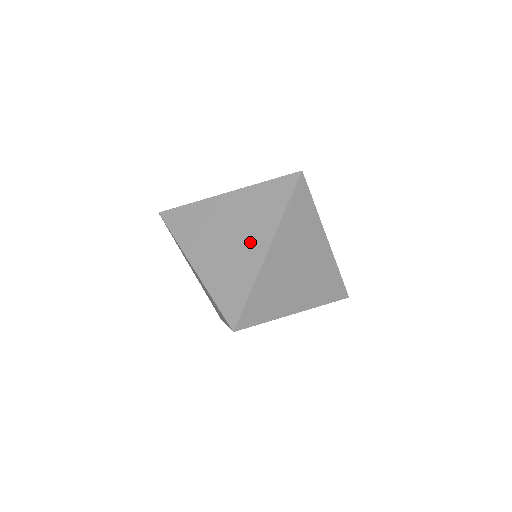
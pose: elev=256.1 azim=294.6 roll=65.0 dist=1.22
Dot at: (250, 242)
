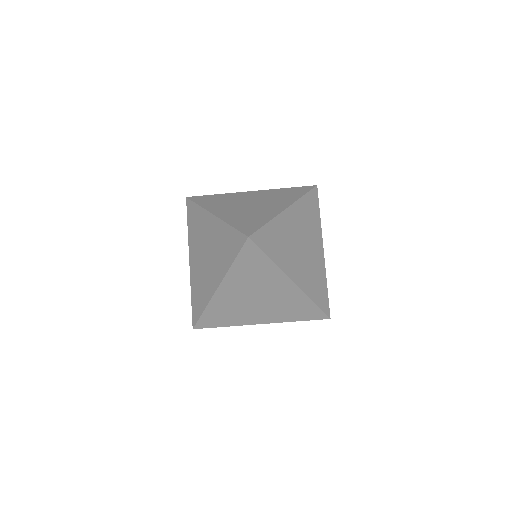
Dot at: (271, 205)
